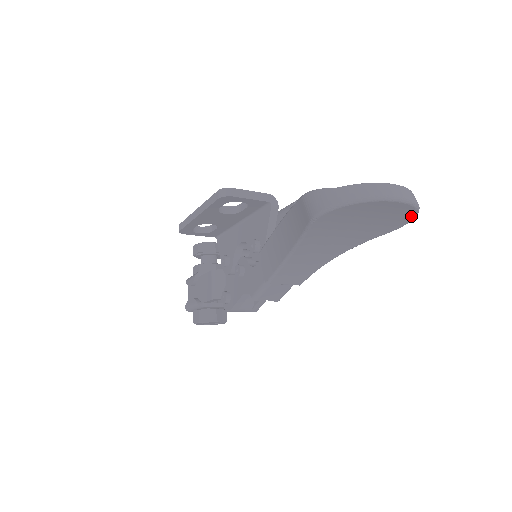
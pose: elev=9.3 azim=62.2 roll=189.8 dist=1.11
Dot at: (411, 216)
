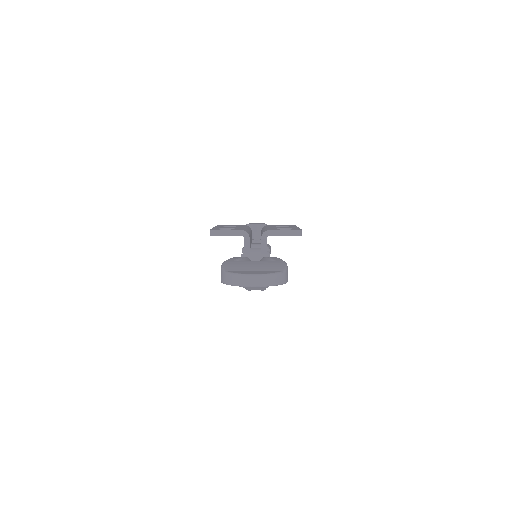
Dot at: (278, 284)
